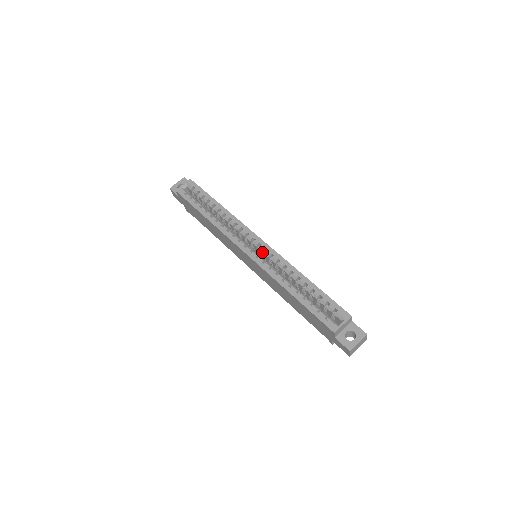
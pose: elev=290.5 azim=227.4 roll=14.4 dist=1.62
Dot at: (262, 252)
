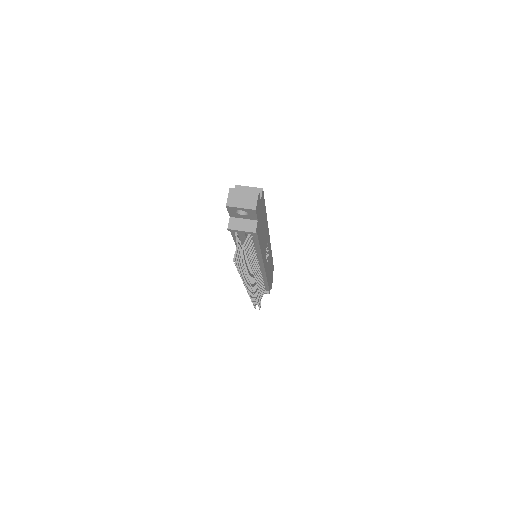
Dot at: occluded
